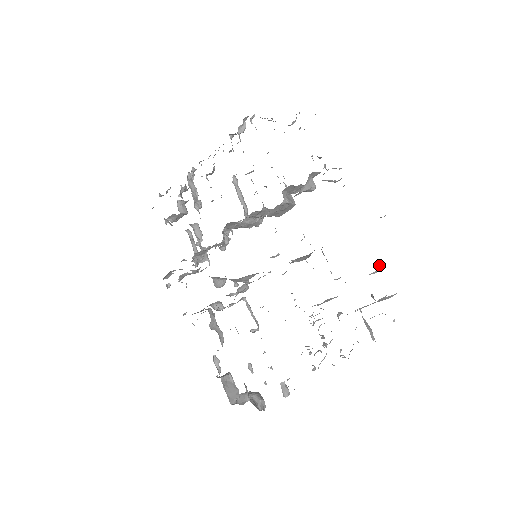
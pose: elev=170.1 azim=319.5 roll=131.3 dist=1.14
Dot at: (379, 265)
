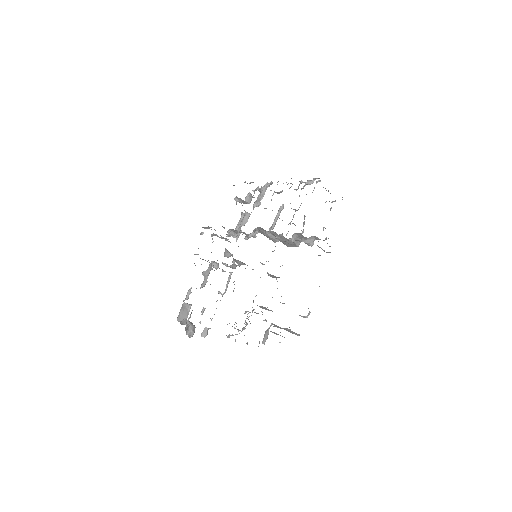
Dot at: (308, 315)
